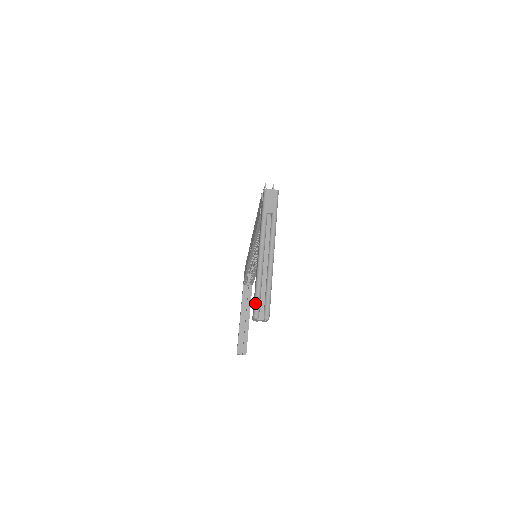
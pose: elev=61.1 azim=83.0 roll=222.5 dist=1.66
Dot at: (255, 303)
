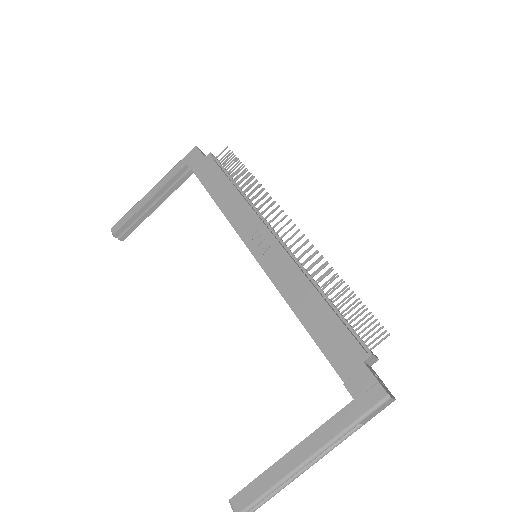
Dot at: (252, 507)
